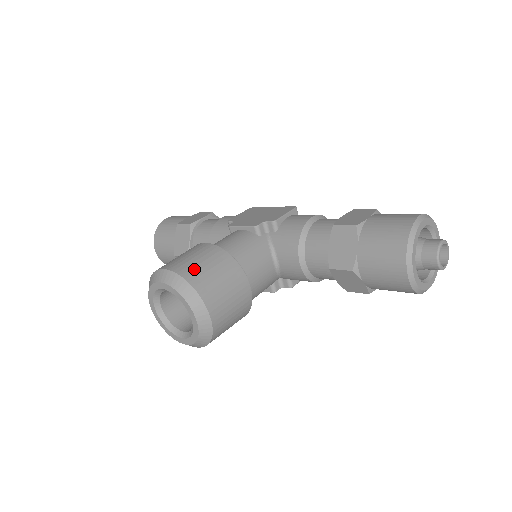
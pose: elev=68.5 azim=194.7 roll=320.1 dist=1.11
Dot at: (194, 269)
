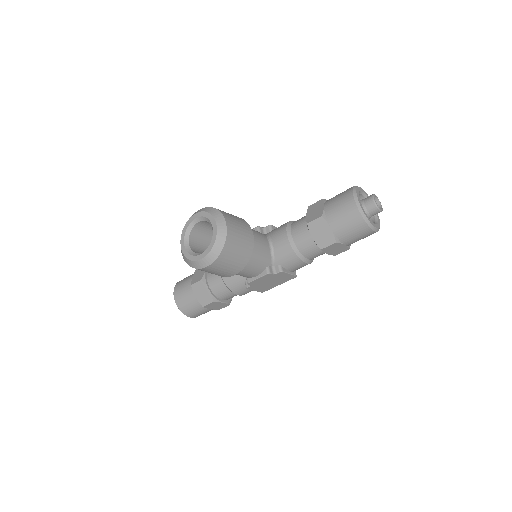
Dot at: occluded
